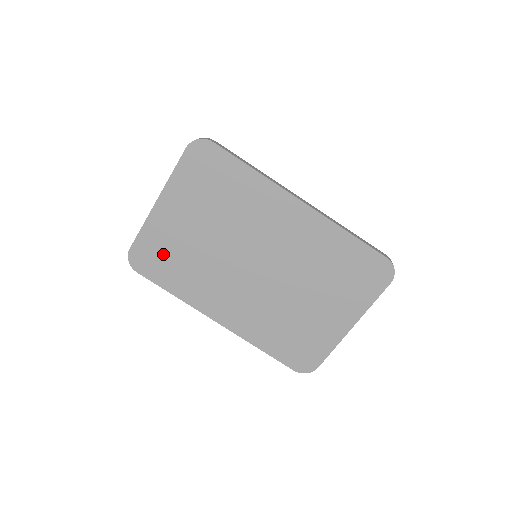
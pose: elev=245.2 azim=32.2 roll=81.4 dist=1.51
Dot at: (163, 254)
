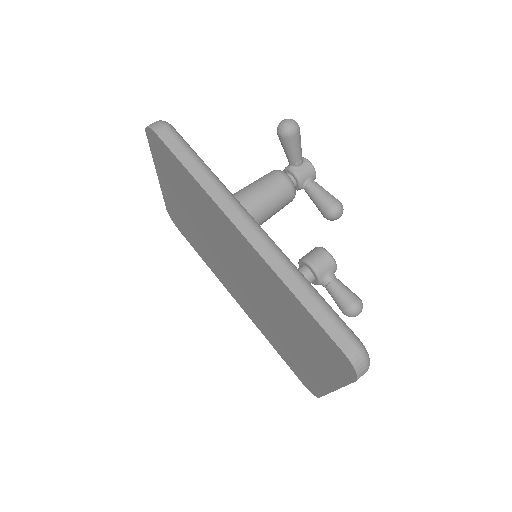
Dot at: (183, 224)
